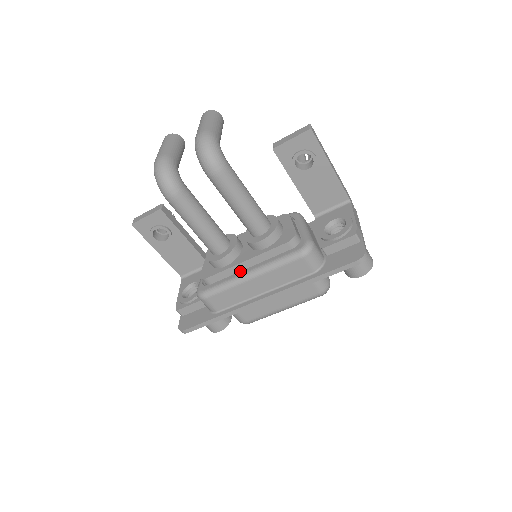
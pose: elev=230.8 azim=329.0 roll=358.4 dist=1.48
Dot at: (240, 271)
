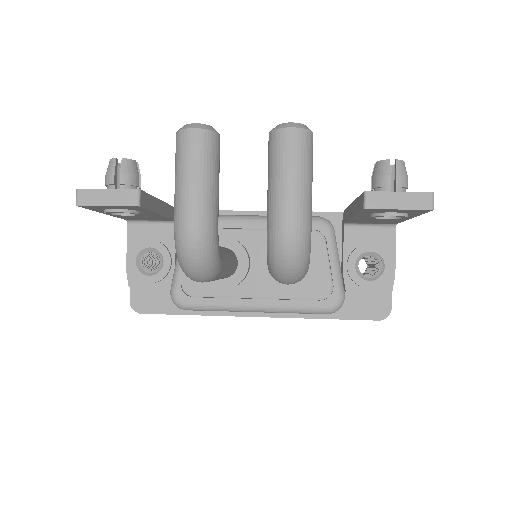
Dot at: (242, 298)
